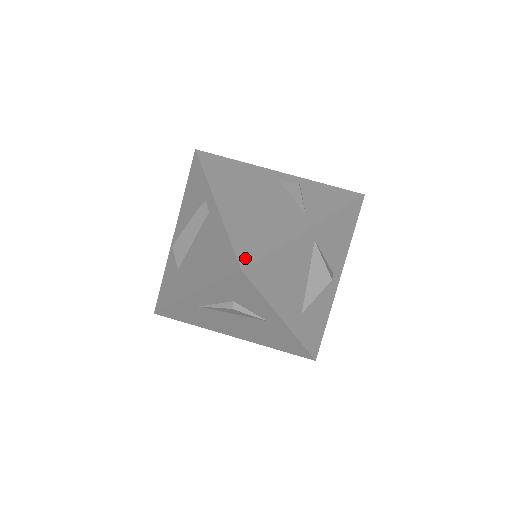
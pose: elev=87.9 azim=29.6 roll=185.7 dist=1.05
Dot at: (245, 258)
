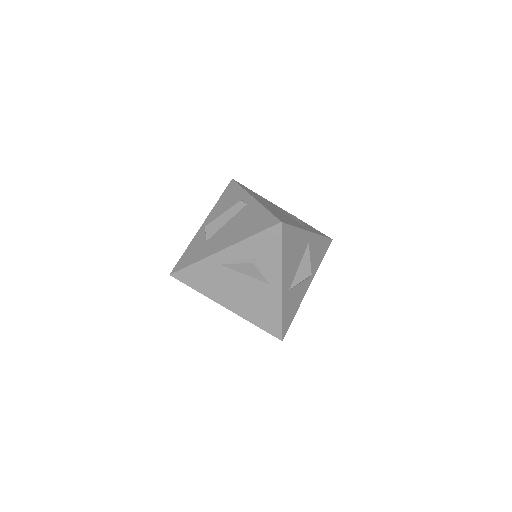
Dot at: (281, 220)
